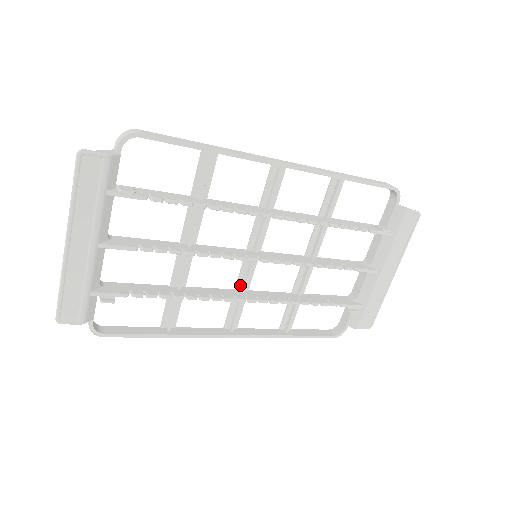
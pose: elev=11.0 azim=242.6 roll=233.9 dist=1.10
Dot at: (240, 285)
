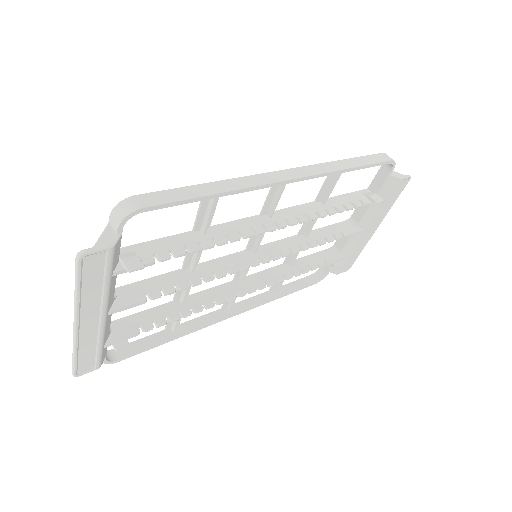
Dot at: (238, 277)
